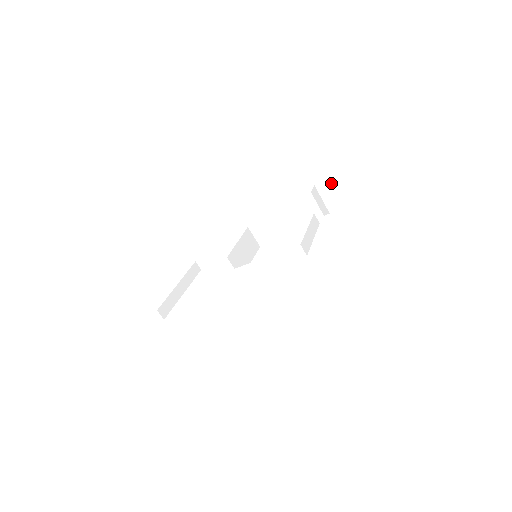
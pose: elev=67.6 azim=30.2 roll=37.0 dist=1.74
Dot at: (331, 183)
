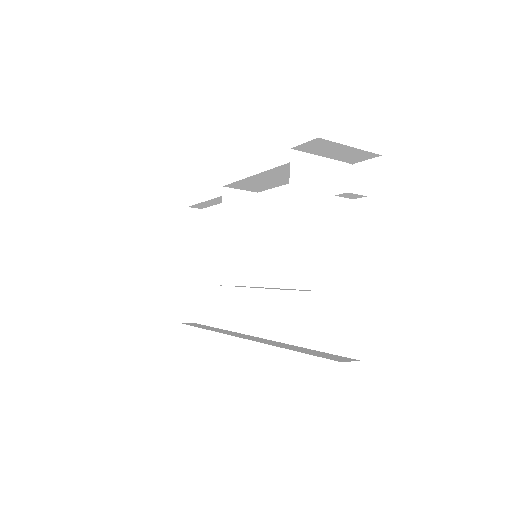
Dot at: (322, 142)
